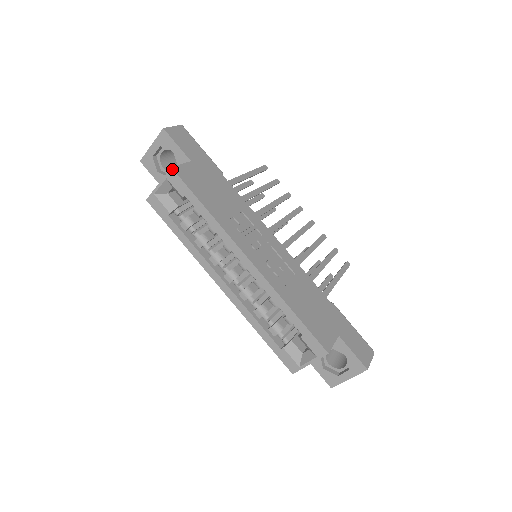
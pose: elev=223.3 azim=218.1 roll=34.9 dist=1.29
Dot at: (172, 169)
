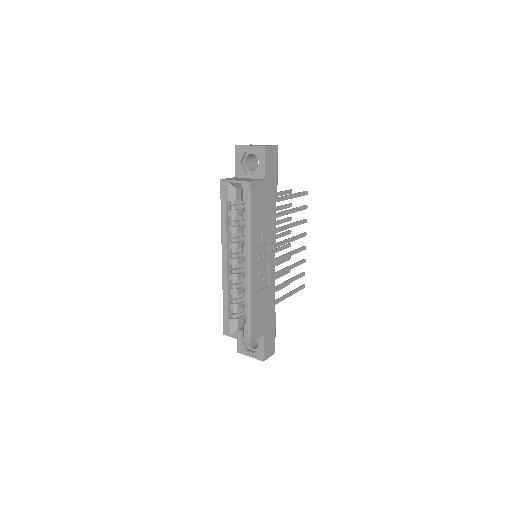
Dot at: (250, 183)
